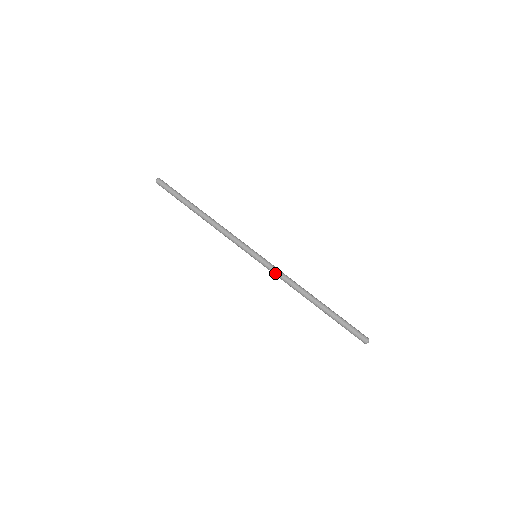
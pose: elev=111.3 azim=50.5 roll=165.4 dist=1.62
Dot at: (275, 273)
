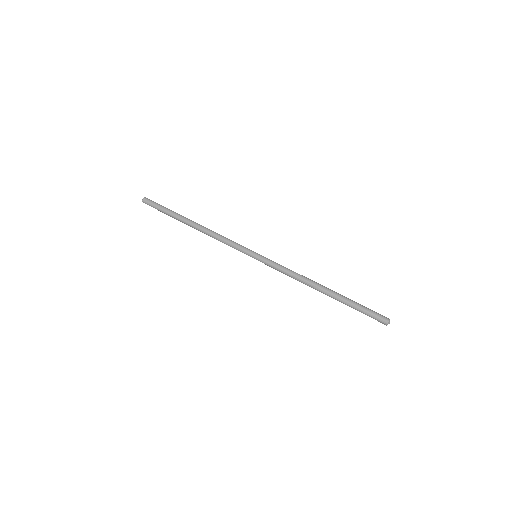
Dot at: (280, 266)
